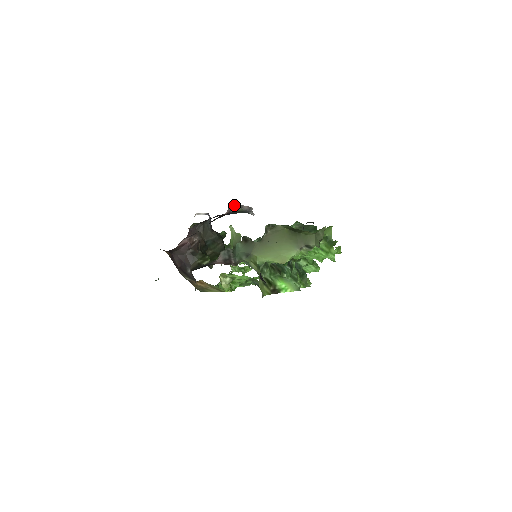
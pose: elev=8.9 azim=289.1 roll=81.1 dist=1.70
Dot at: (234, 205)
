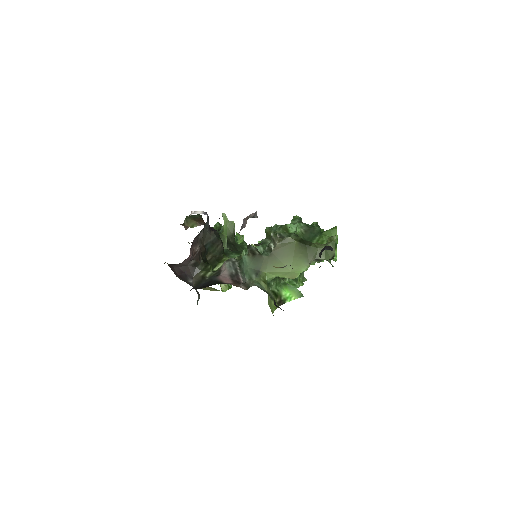
Dot at: (244, 222)
